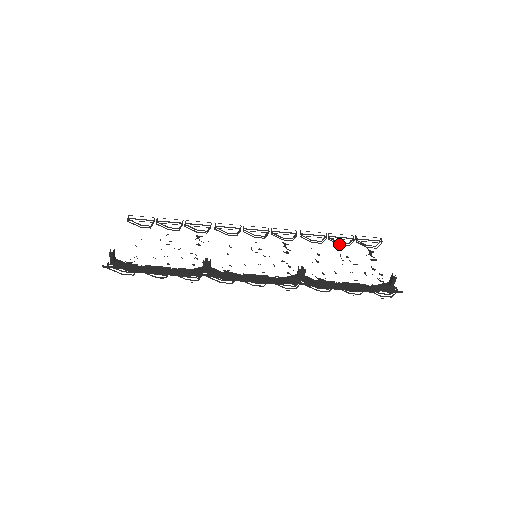
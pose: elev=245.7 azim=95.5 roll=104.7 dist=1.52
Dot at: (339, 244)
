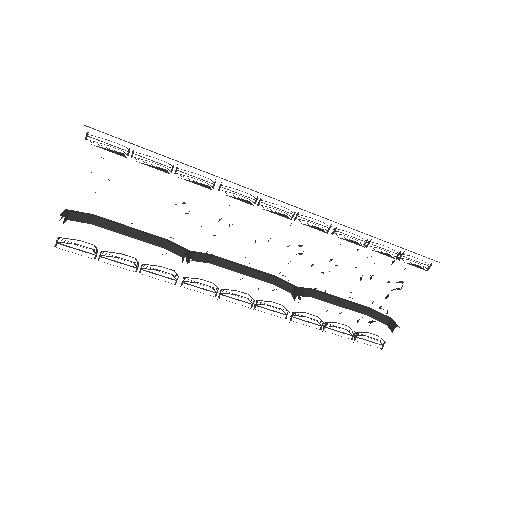
Dot at: occluded
